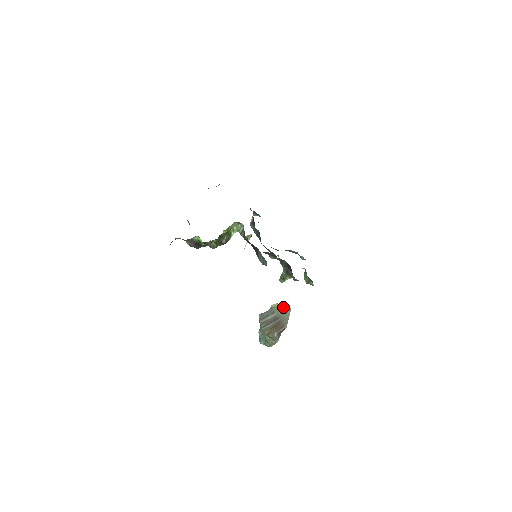
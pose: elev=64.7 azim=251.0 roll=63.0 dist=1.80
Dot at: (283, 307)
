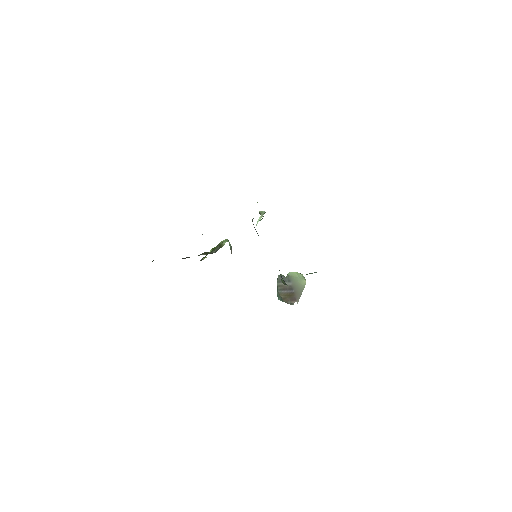
Dot at: (299, 279)
